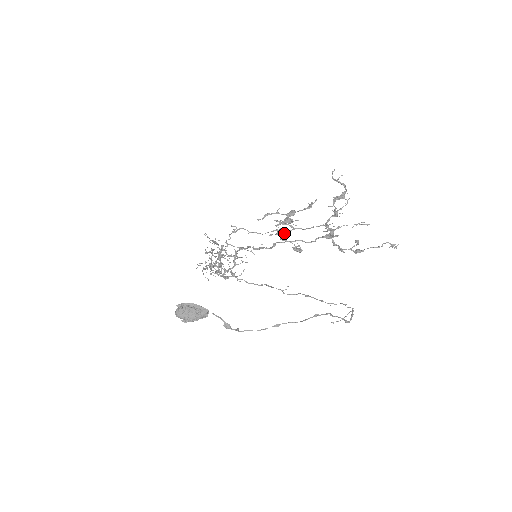
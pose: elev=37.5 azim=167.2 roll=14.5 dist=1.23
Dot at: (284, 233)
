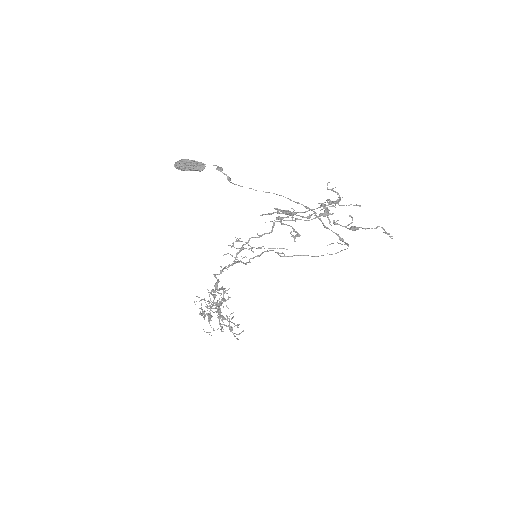
Dot at: (283, 217)
